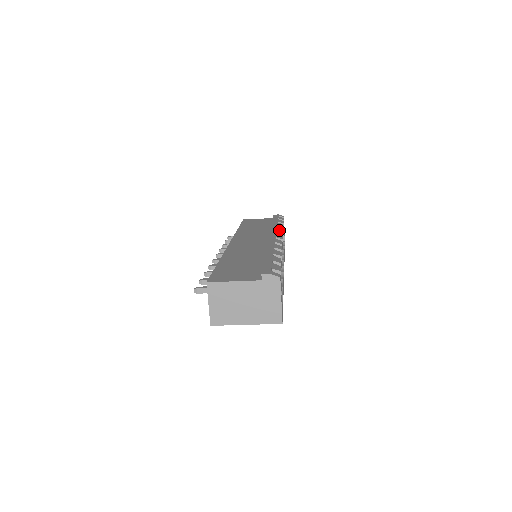
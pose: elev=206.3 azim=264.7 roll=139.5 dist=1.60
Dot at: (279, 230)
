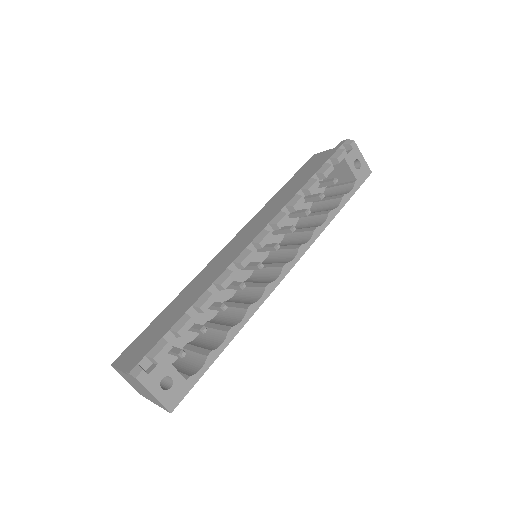
Dot at: (289, 207)
